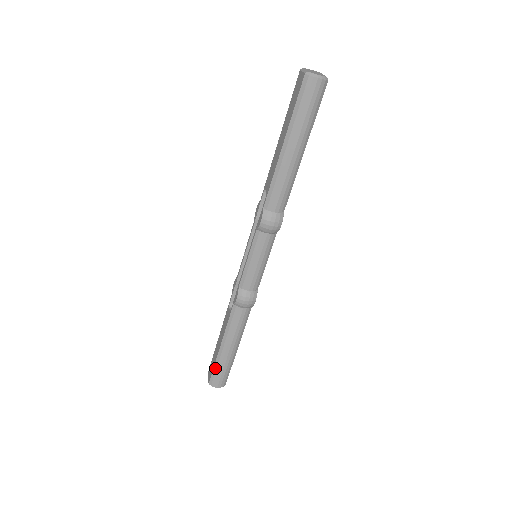
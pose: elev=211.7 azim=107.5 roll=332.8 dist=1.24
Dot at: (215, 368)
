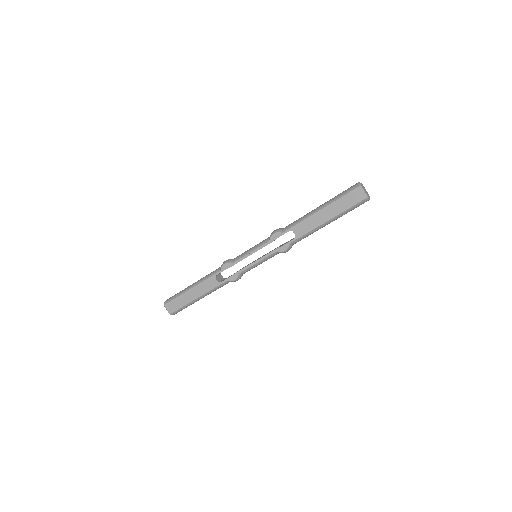
Dot at: (183, 307)
